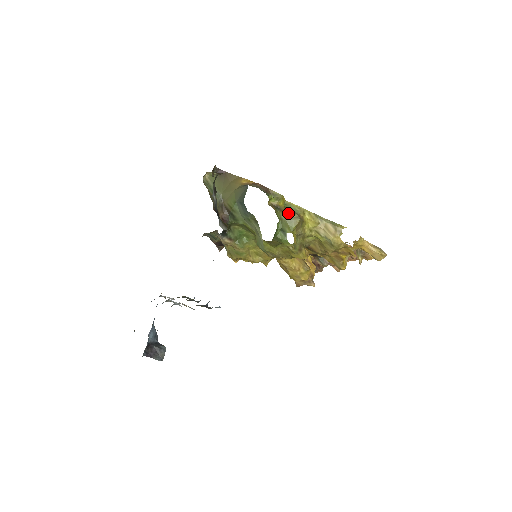
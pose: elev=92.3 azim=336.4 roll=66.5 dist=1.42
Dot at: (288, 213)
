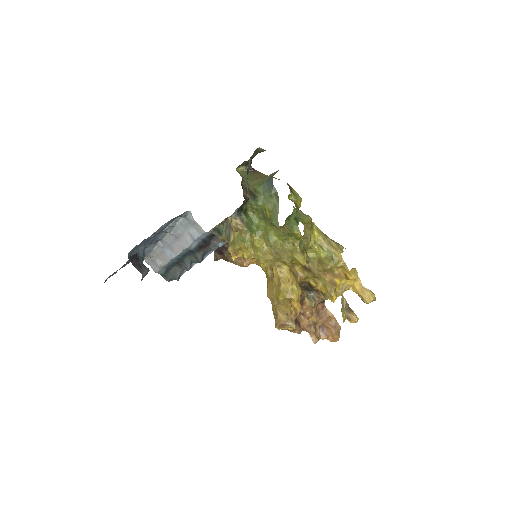
Dot at: (302, 212)
